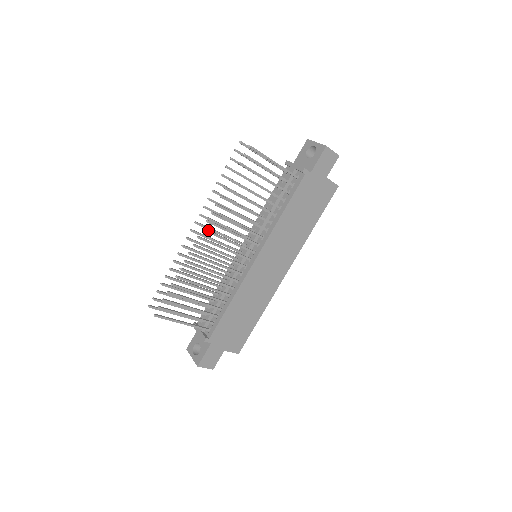
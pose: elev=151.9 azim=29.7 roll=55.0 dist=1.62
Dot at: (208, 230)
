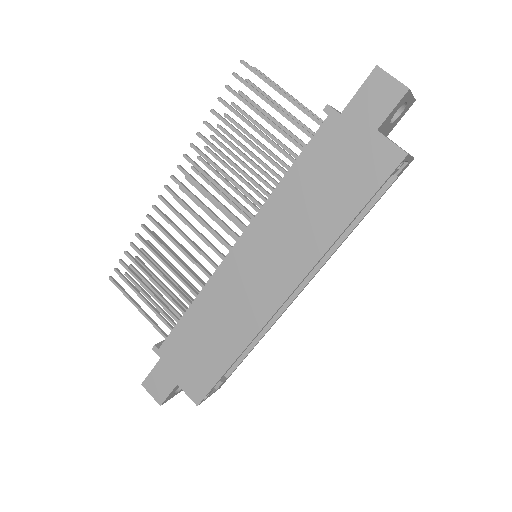
Dot at: occluded
